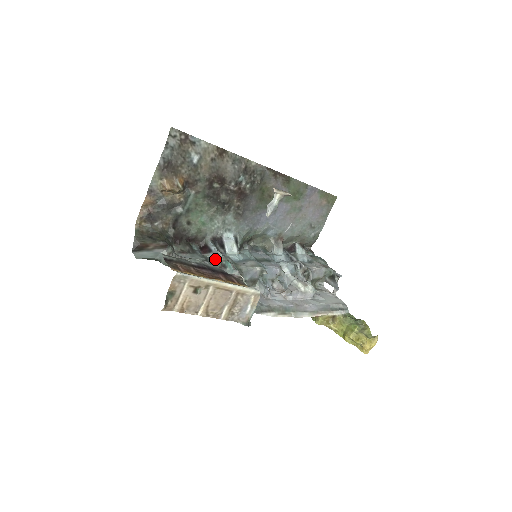
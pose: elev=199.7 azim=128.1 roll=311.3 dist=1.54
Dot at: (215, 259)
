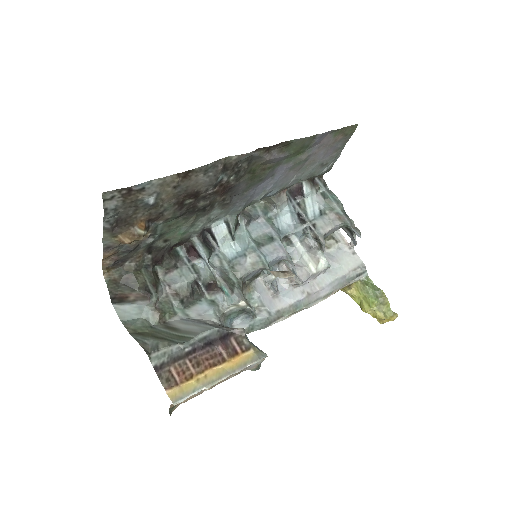
Dot at: (208, 270)
